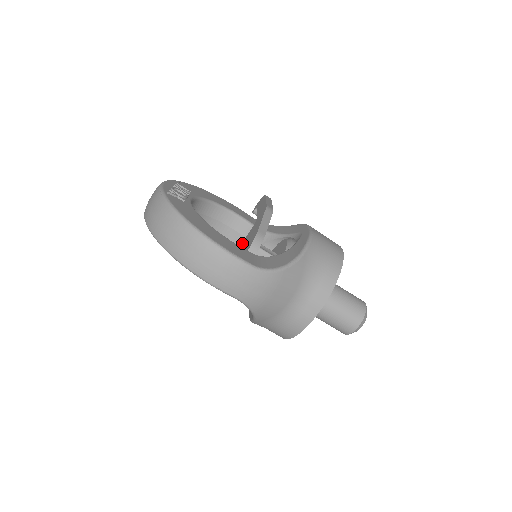
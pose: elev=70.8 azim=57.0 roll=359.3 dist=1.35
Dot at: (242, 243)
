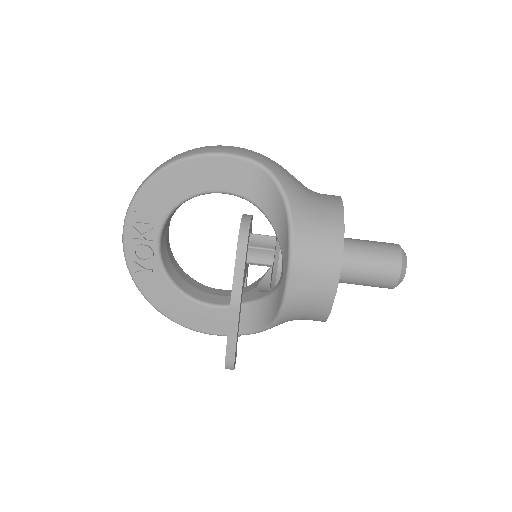
Dot at: occluded
